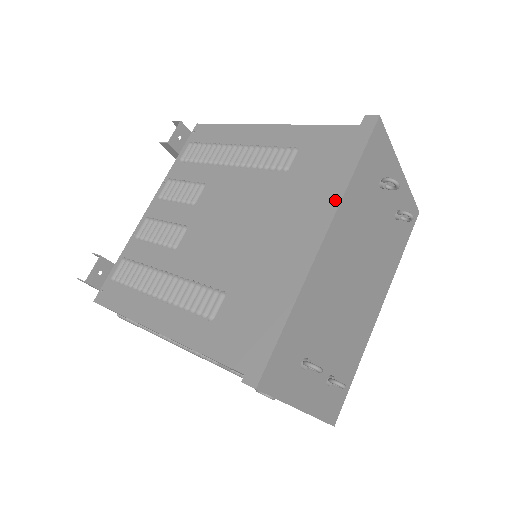
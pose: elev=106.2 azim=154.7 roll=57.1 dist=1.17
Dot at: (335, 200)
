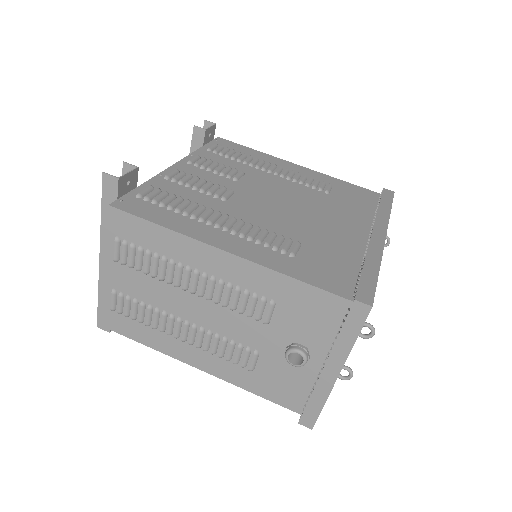
Dot at: (384, 219)
